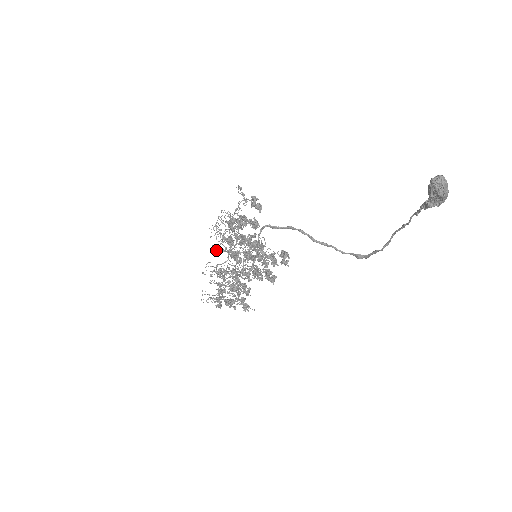
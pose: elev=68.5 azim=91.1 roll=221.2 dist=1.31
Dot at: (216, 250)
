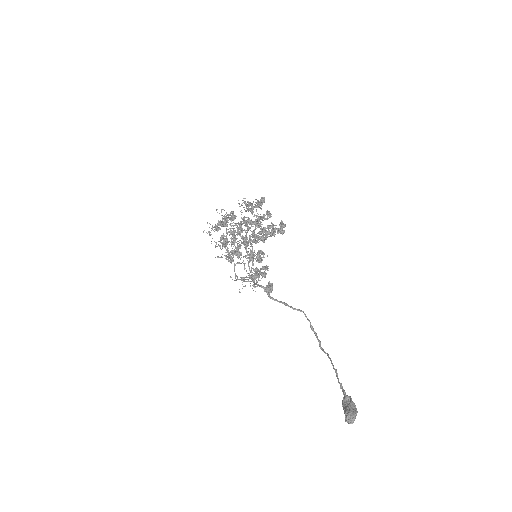
Dot at: occluded
